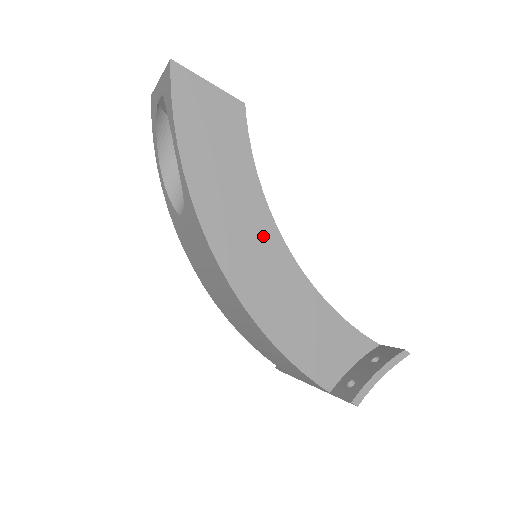
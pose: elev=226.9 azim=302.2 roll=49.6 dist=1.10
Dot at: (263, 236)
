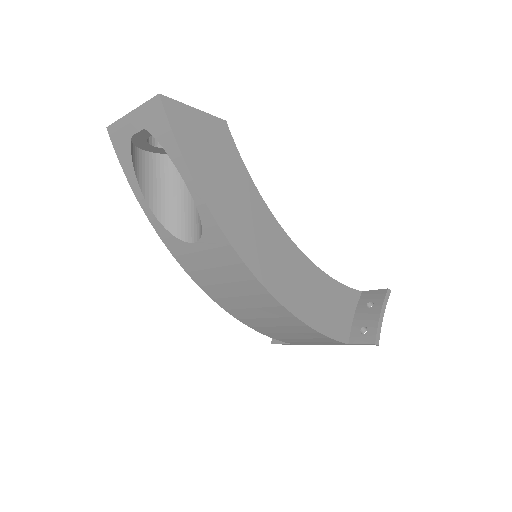
Dot at: (275, 238)
